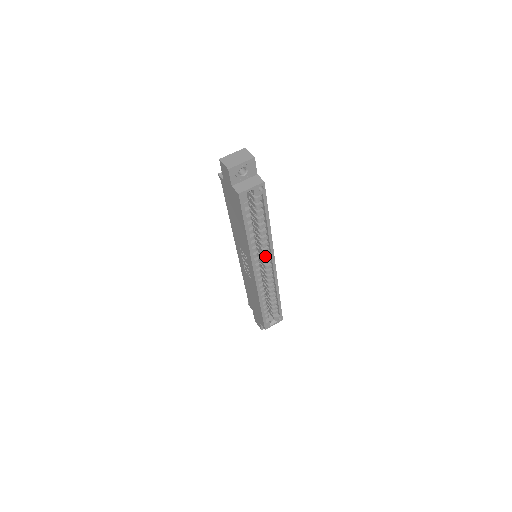
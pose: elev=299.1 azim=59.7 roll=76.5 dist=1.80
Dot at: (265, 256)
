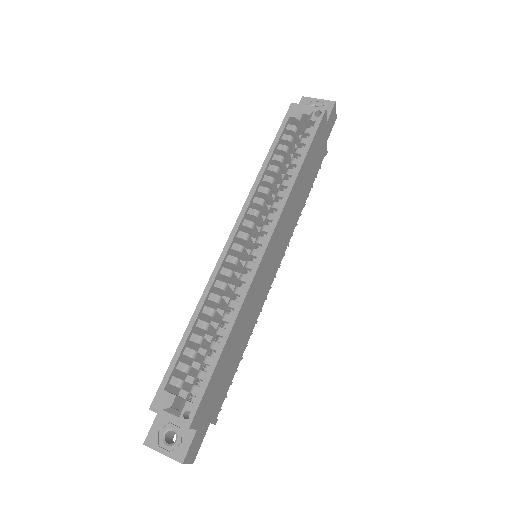
Dot at: (263, 227)
